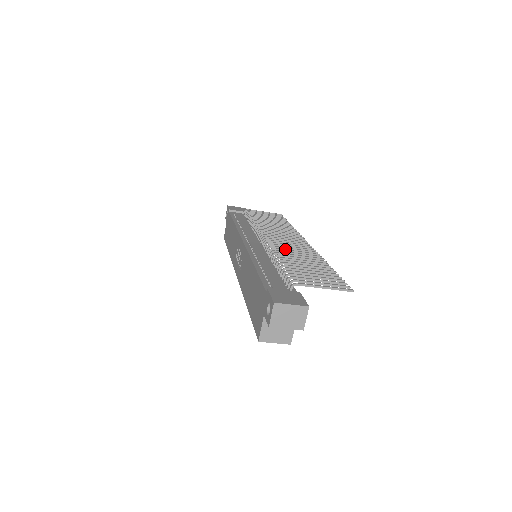
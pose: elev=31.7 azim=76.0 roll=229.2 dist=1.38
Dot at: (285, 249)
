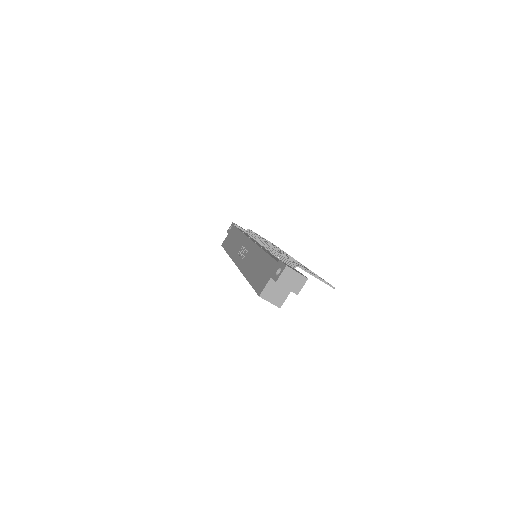
Dot at: (285, 254)
